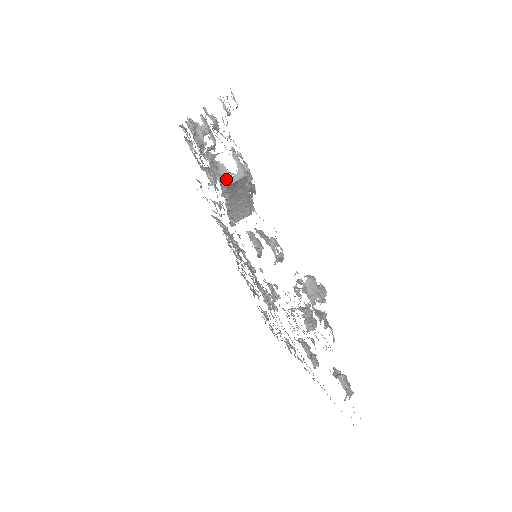
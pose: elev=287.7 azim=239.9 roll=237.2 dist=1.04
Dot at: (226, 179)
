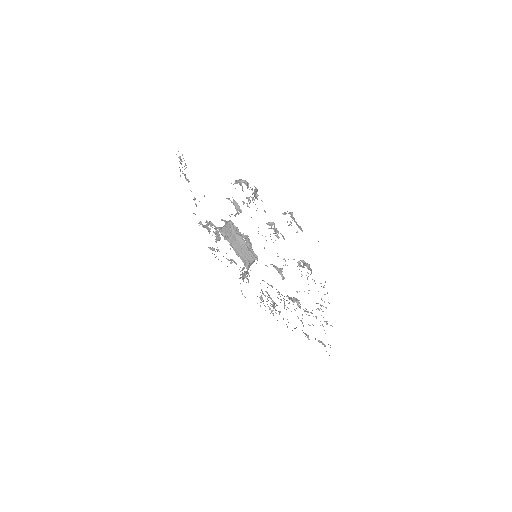
Dot at: (221, 229)
